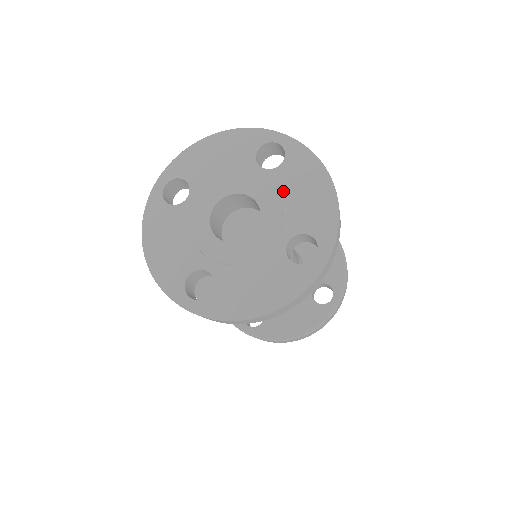
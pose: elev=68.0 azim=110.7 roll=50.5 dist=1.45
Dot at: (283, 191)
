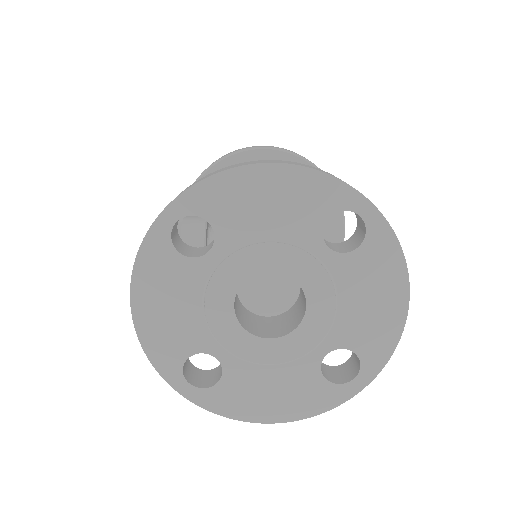
Dot at: (344, 289)
